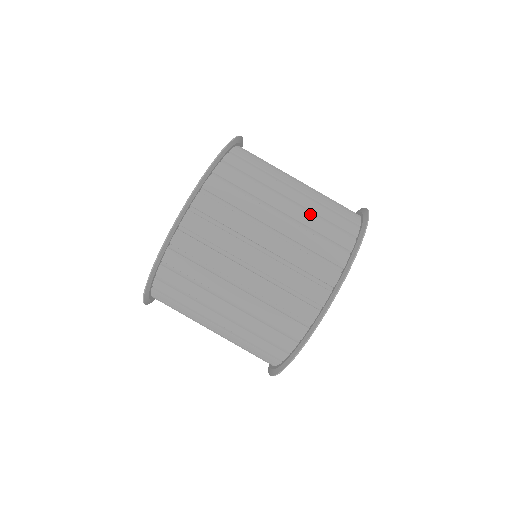
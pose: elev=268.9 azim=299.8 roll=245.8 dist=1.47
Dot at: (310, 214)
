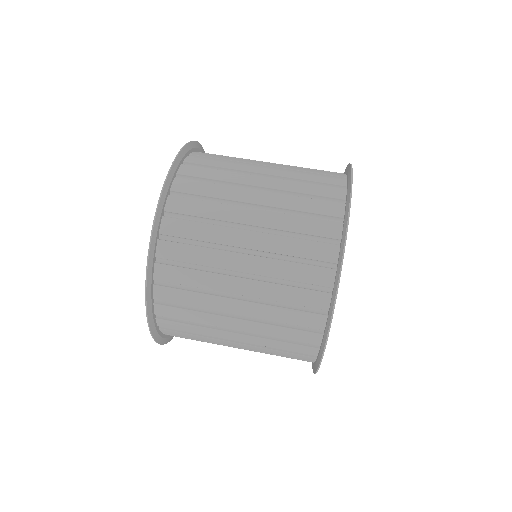
Dot at: occluded
